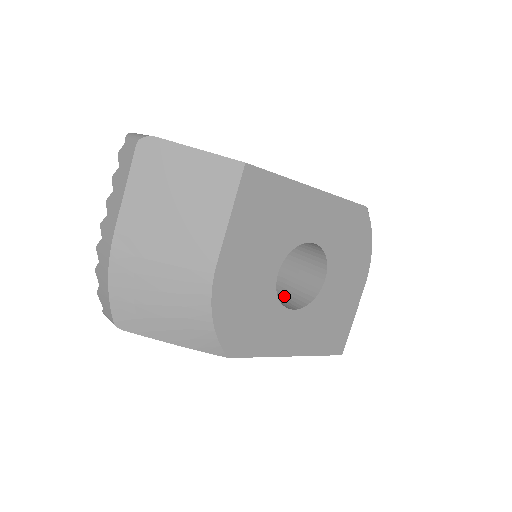
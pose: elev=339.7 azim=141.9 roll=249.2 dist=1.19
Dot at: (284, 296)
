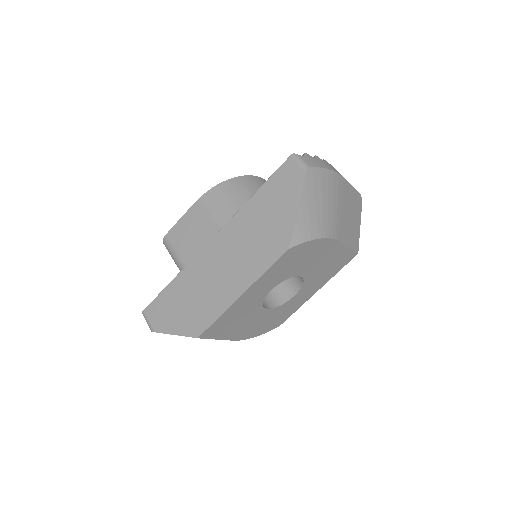
Dot at: occluded
